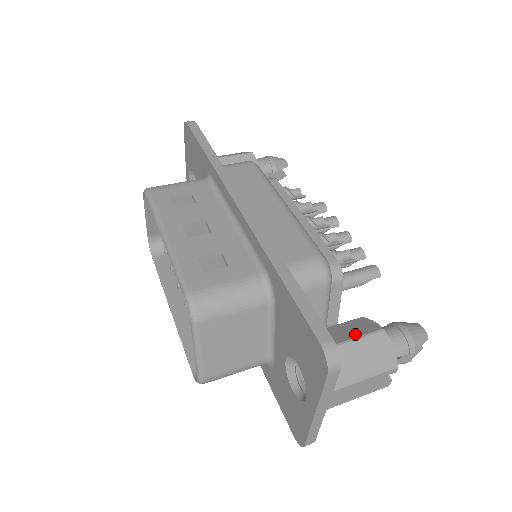
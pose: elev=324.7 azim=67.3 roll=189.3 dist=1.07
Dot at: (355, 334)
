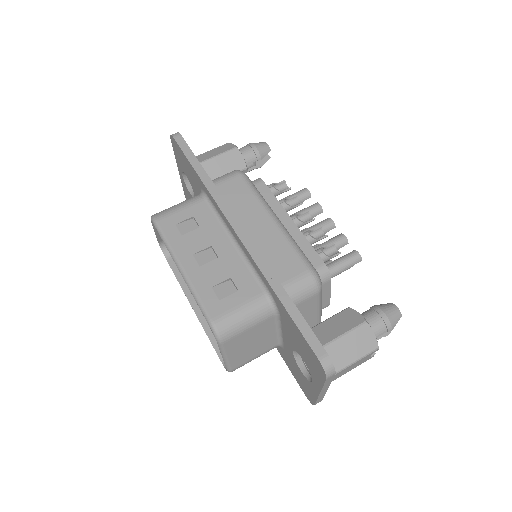
Dot at: (344, 329)
